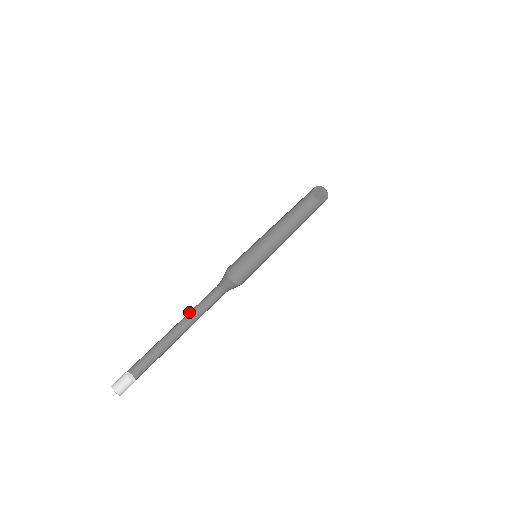
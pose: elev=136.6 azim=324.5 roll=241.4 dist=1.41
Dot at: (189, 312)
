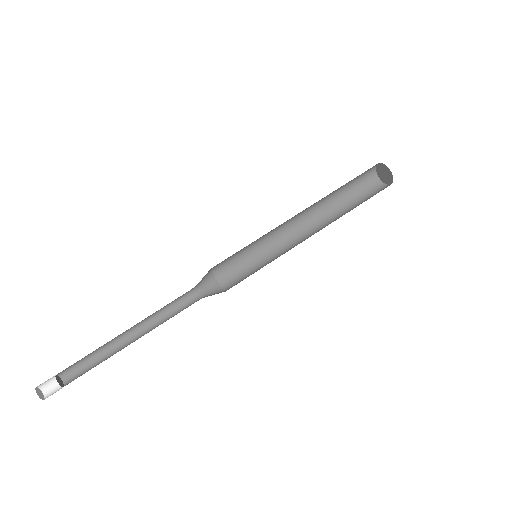
Dot at: (147, 317)
